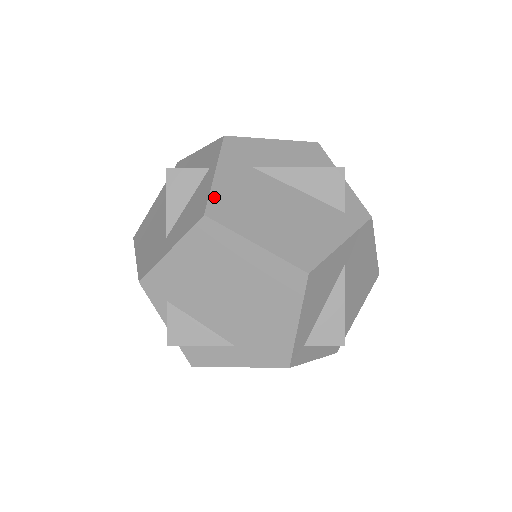
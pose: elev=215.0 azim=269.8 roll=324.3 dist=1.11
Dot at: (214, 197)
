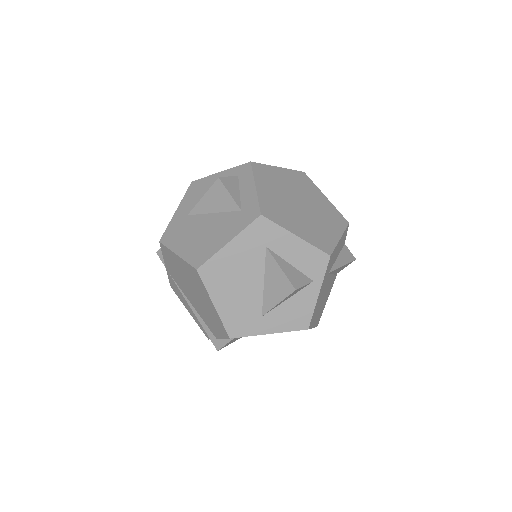
Dot at: (314, 313)
